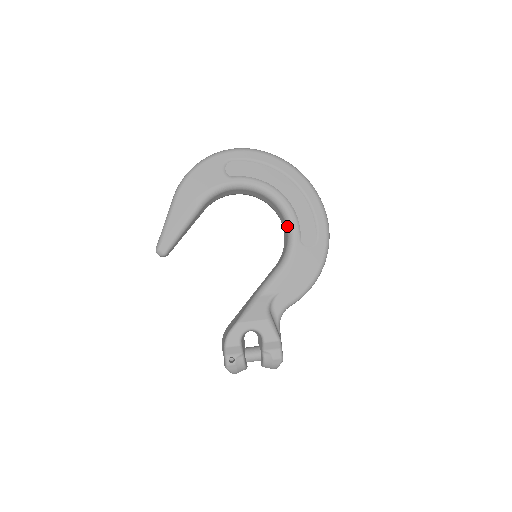
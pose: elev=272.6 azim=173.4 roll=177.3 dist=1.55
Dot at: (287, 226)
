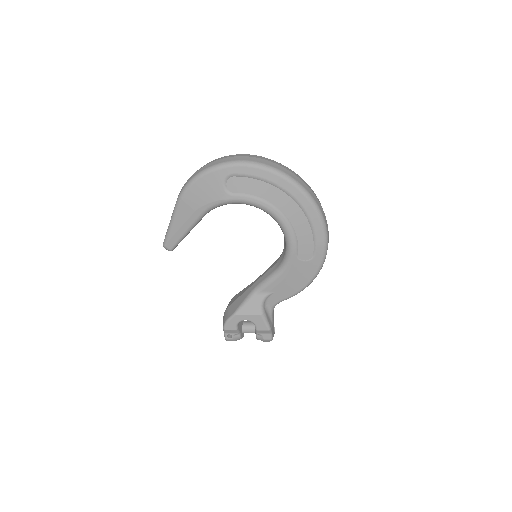
Dot at: (286, 241)
